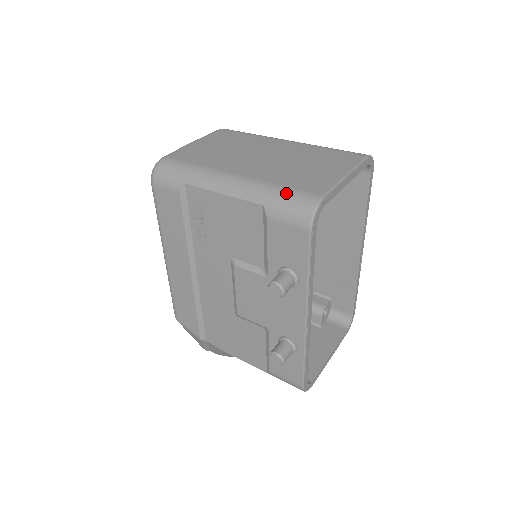
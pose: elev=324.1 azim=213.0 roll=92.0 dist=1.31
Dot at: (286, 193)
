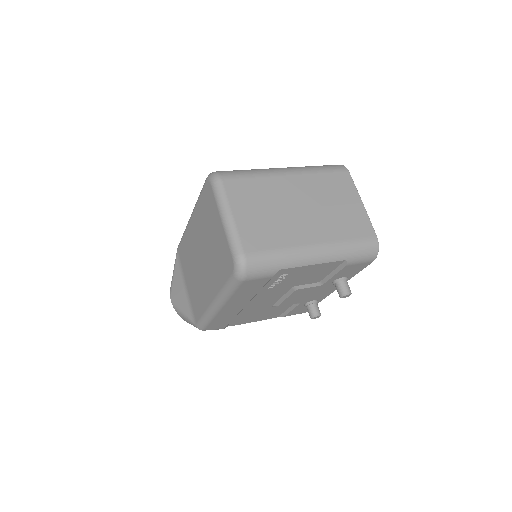
Dot at: (358, 246)
